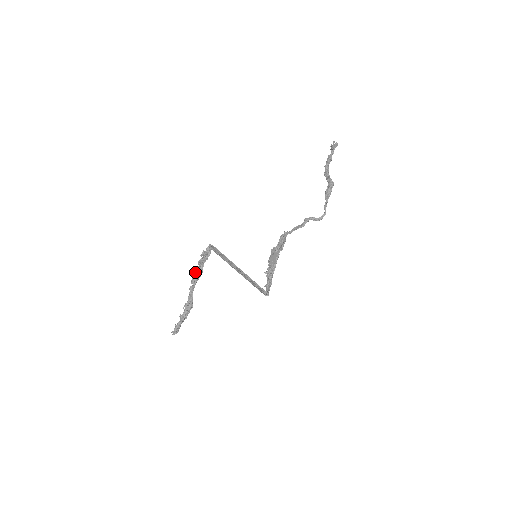
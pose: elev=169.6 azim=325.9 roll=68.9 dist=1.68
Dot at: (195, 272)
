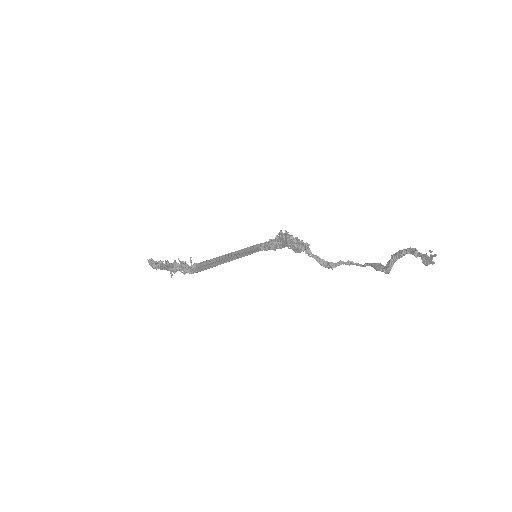
Dot at: (173, 272)
